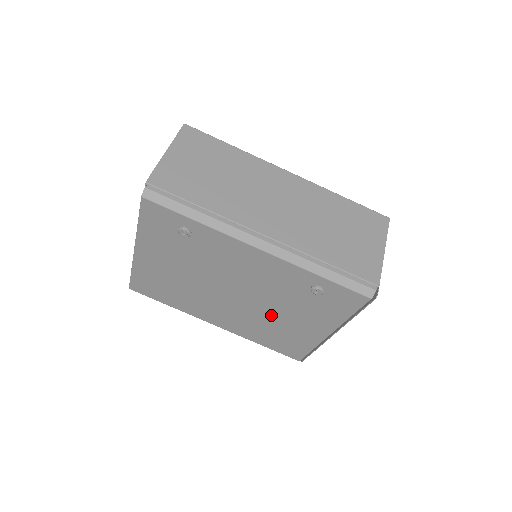
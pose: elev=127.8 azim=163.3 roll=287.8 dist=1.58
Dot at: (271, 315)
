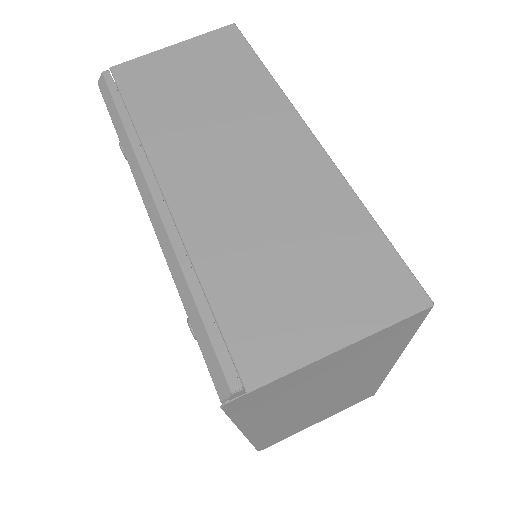
Dot at: occluded
